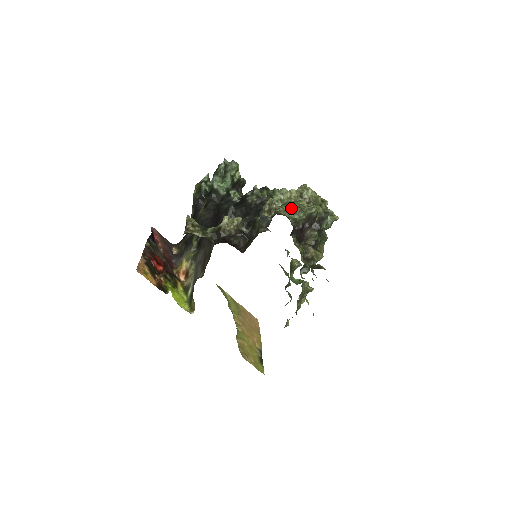
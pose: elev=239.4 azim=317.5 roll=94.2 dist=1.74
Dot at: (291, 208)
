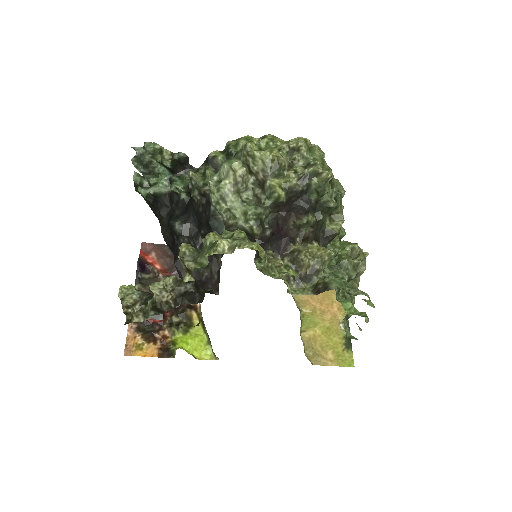
Dot at: (244, 202)
